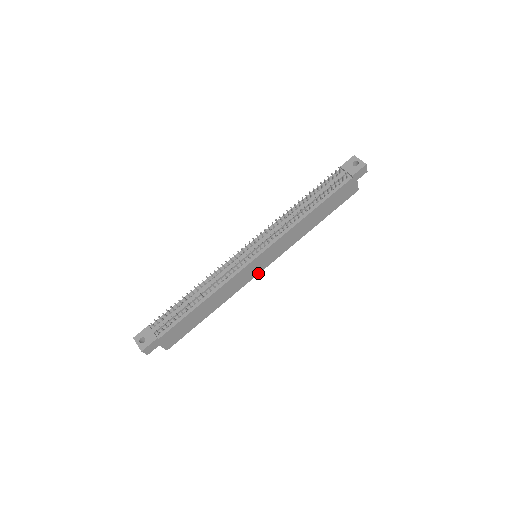
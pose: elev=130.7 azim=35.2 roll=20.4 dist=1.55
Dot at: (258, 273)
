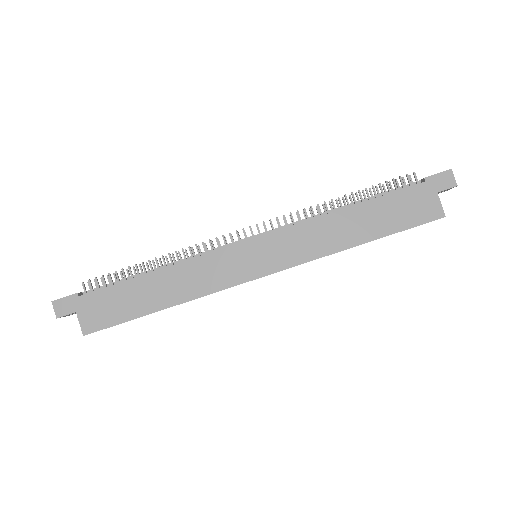
Dot at: (249, 279)
